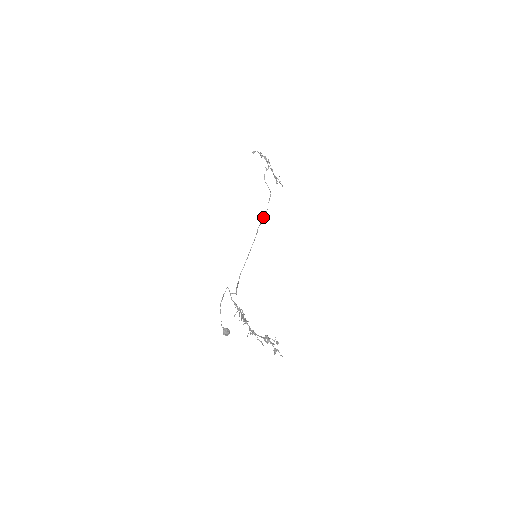
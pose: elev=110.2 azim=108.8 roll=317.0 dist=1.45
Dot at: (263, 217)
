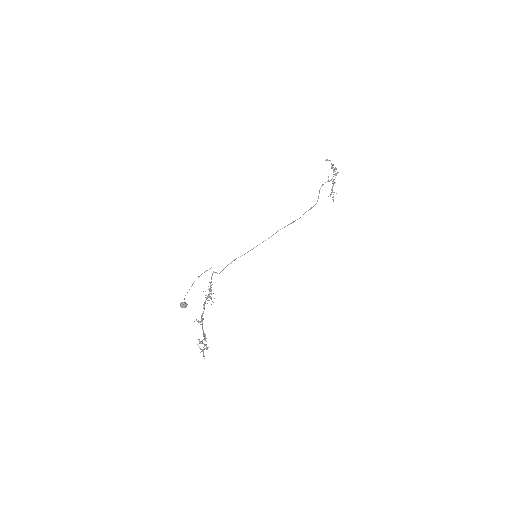
Dot at: (291, 223)
